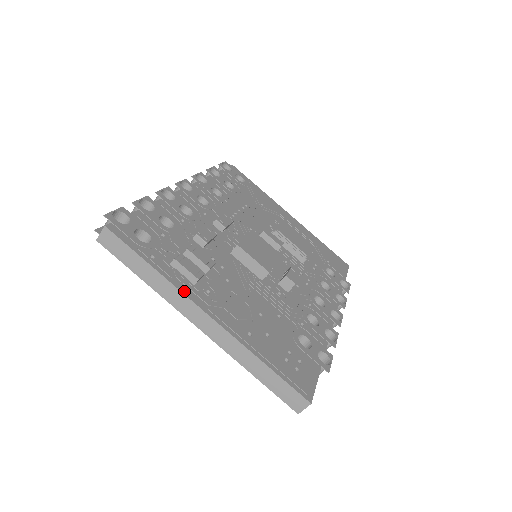
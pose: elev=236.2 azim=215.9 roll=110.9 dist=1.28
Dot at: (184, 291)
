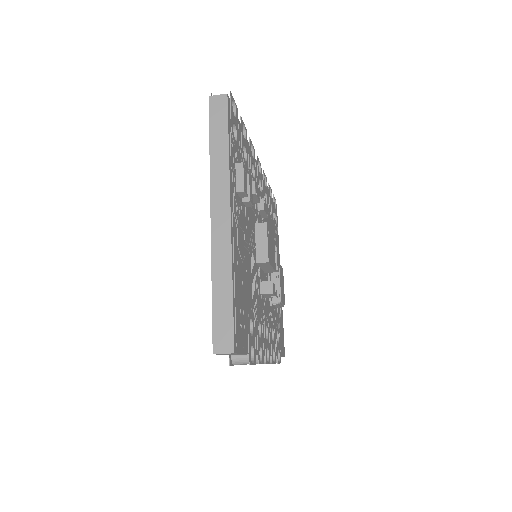
Dot at: (231, 183)
